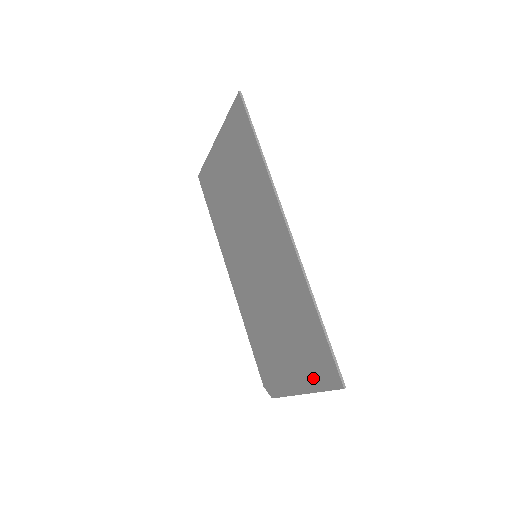
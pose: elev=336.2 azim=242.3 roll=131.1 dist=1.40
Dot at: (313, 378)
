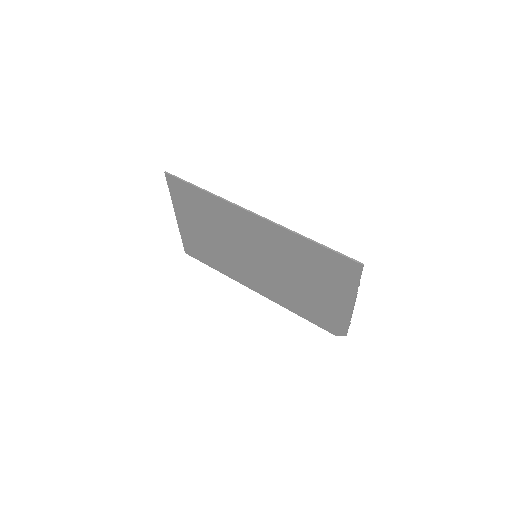
Dot at: (347, 284)
